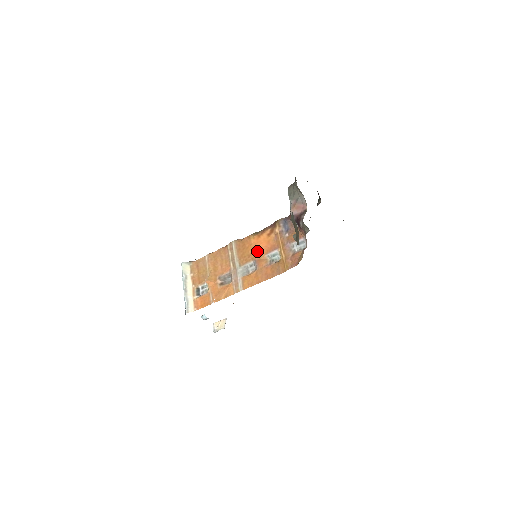
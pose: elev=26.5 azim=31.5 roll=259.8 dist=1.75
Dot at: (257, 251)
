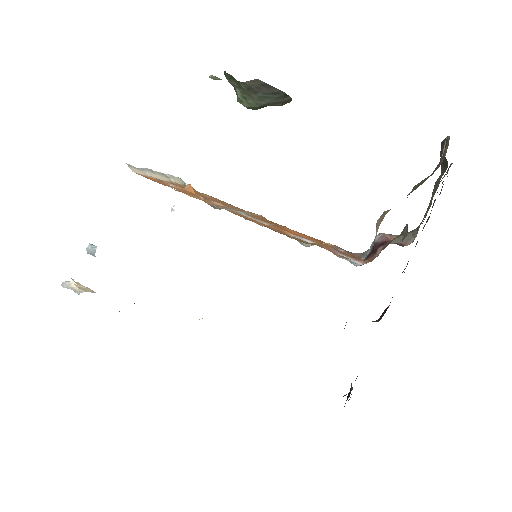
Dot at: occluded
